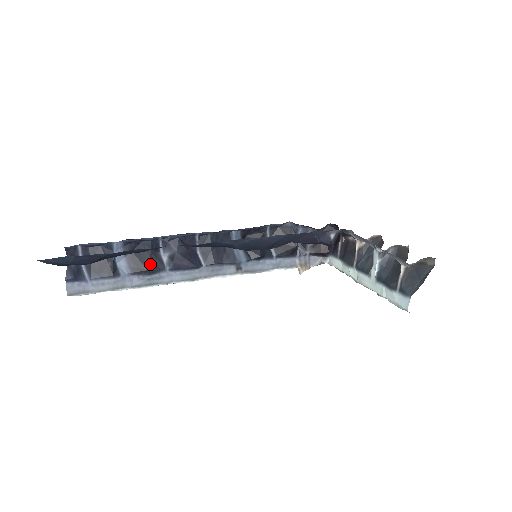
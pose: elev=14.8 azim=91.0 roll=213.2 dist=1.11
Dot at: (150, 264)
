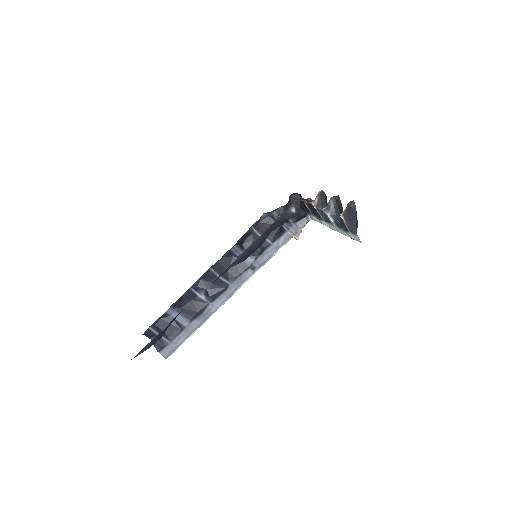
Dot at: (197, 308)
